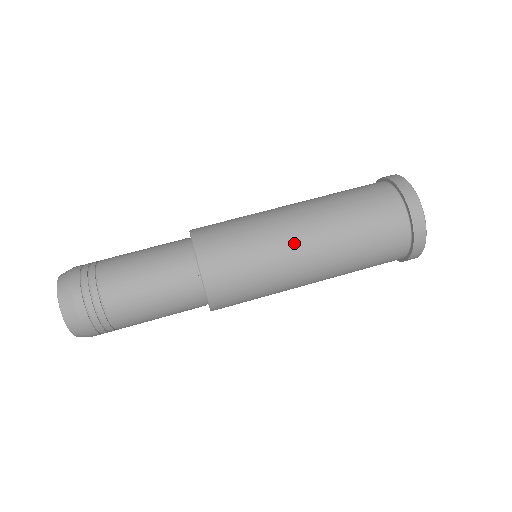
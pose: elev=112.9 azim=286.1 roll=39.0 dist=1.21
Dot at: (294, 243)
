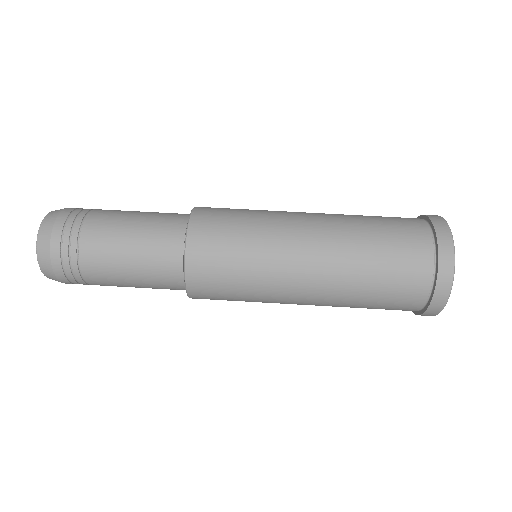
Dot at: (294, 271)
